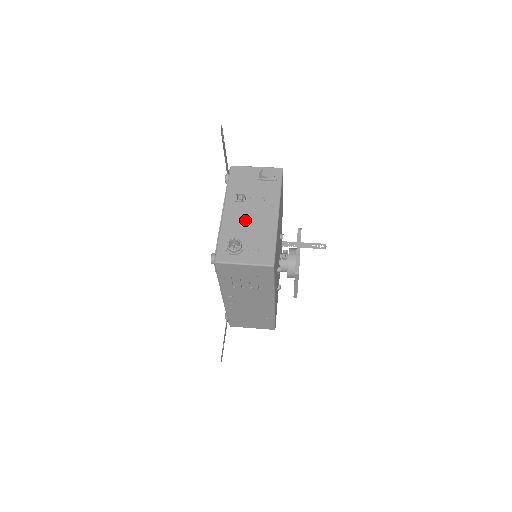
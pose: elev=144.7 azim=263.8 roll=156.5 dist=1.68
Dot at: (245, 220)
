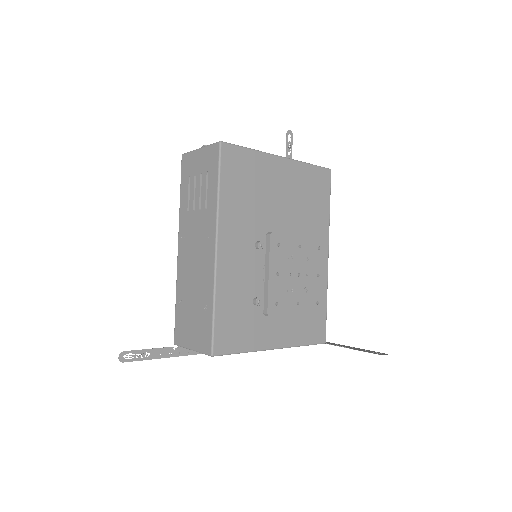
Dot at: occluded
